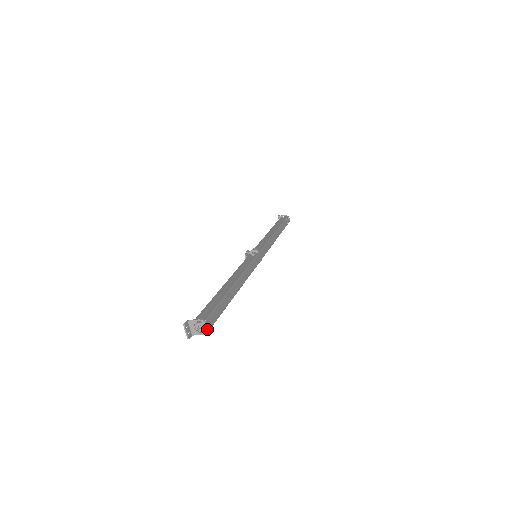
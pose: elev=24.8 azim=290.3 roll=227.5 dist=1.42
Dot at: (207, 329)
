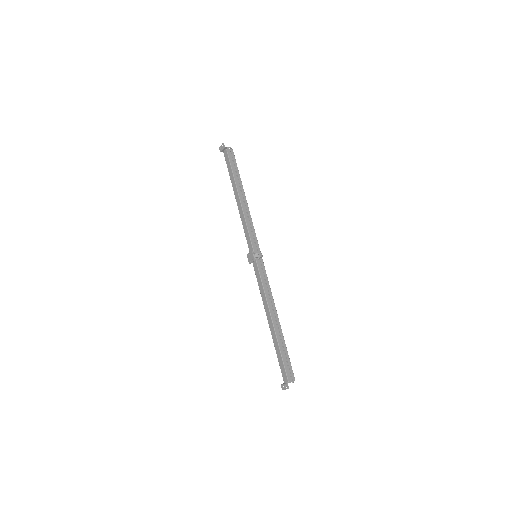
Dot at: (292, 382)
